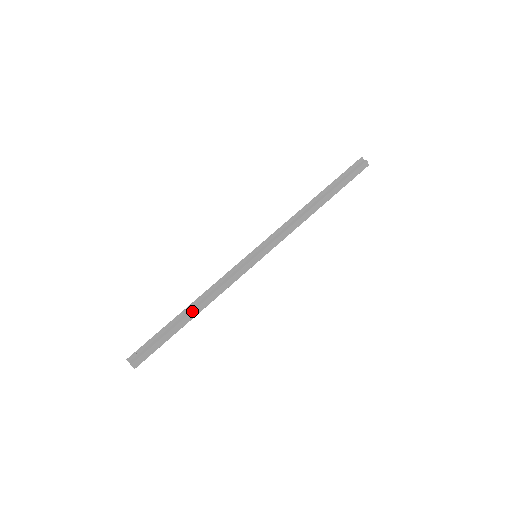
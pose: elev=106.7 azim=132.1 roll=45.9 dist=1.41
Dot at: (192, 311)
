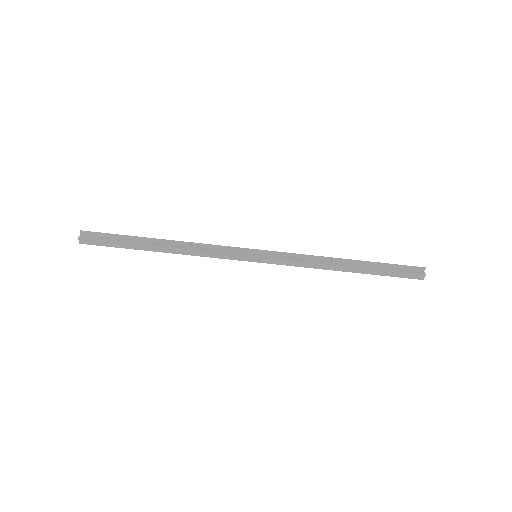
Dot at: (163, 246)
